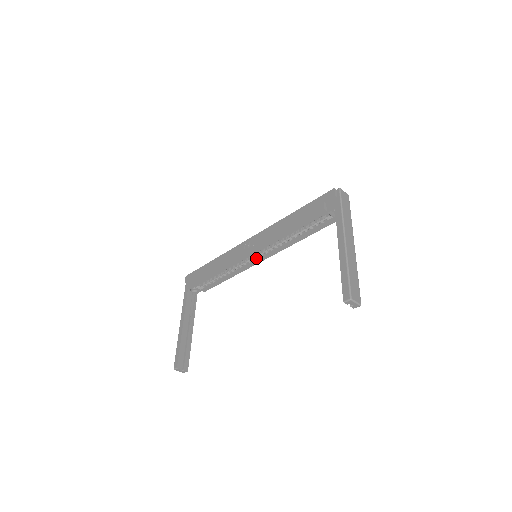
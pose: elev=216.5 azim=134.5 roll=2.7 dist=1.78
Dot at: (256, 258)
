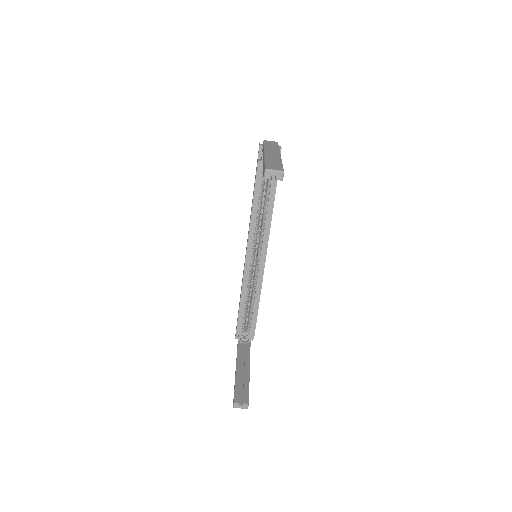
Dot at: (259, 260)
